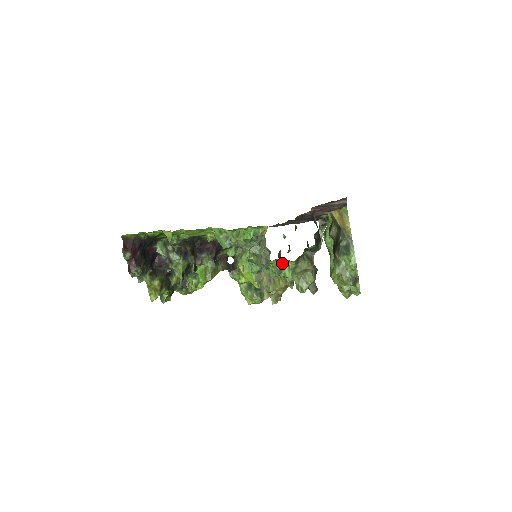
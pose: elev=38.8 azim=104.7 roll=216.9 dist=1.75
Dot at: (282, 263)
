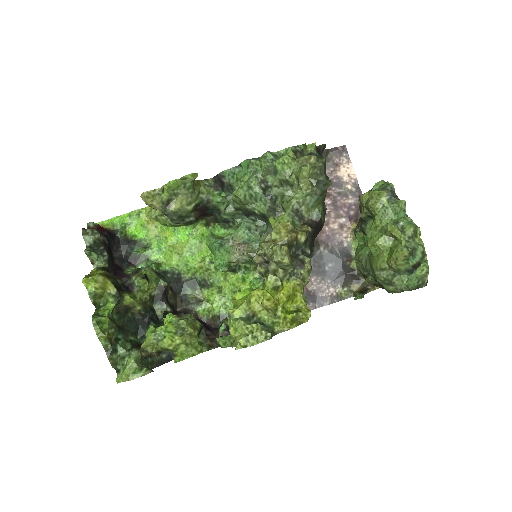
Dot at: (276, 154)
